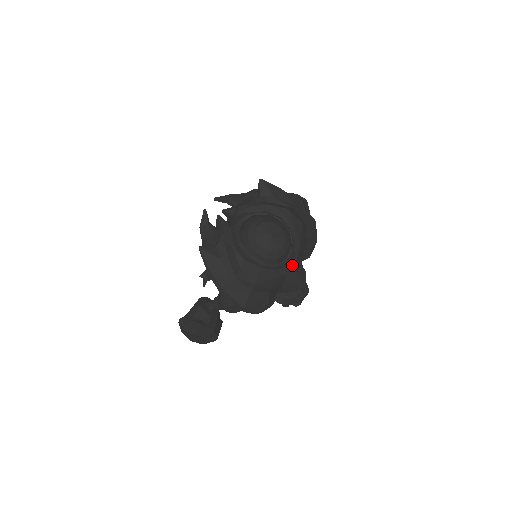
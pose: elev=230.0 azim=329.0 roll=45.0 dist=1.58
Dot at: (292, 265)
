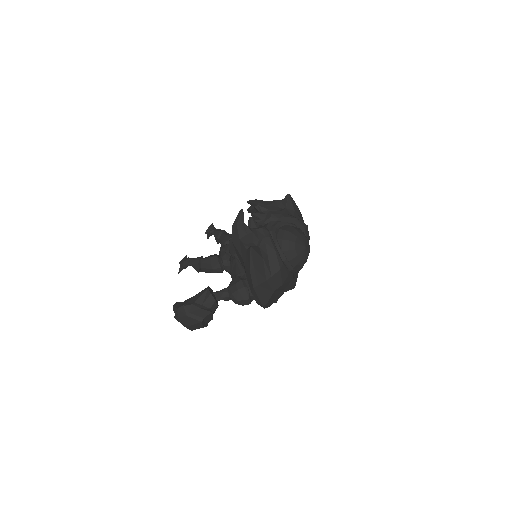
Dot at: occluded
